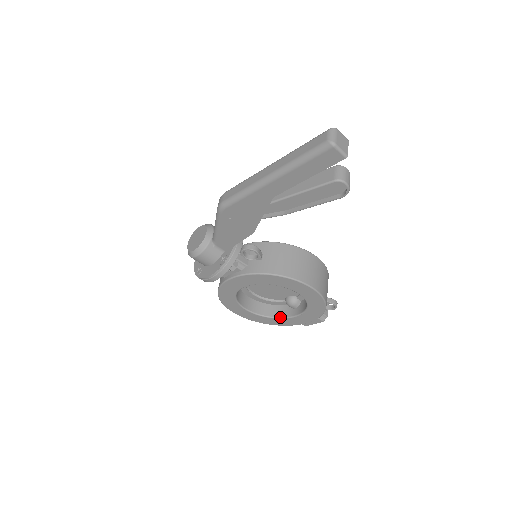
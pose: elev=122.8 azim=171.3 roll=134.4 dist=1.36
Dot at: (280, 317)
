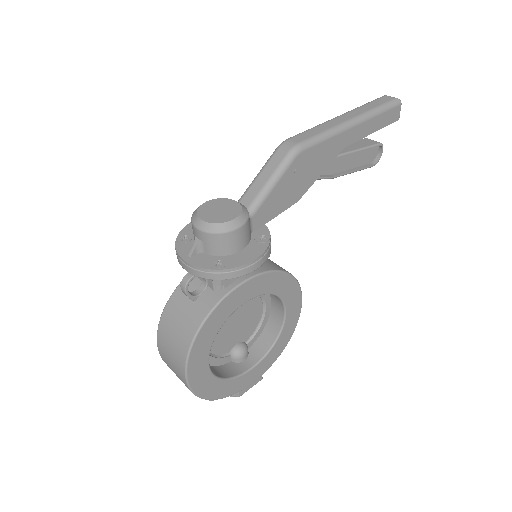
Dot at: (234, 376)
